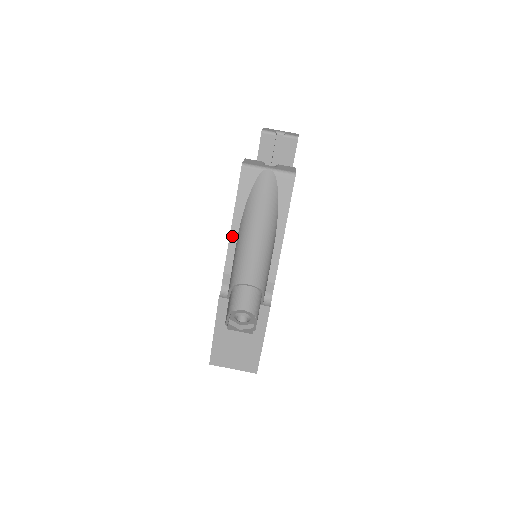
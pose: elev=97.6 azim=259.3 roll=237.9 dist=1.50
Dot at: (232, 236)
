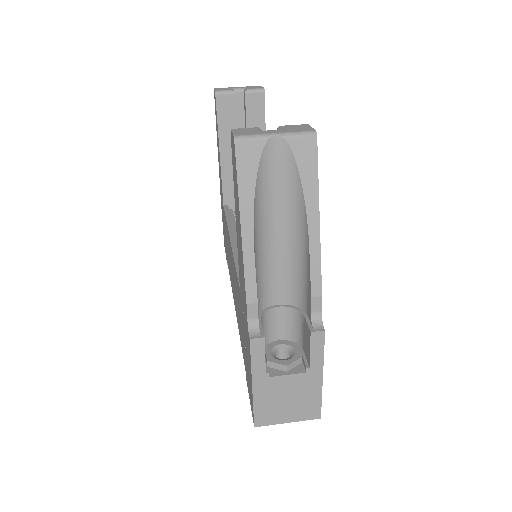
Dot at: (246, 248)
